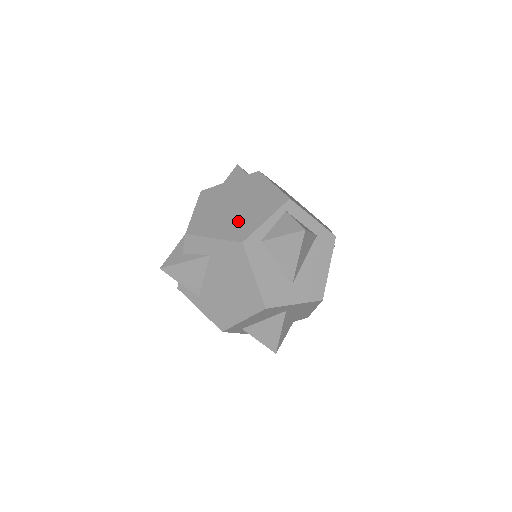
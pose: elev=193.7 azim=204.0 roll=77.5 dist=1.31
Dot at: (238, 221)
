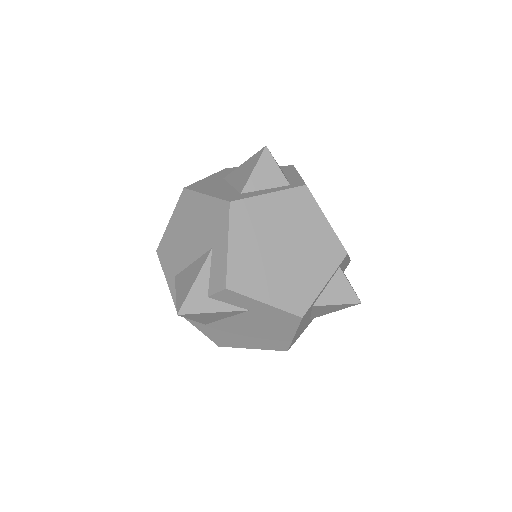
Dot at: (293, 280)
